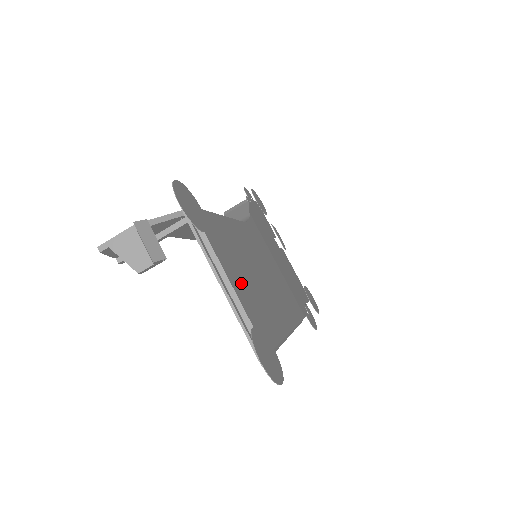
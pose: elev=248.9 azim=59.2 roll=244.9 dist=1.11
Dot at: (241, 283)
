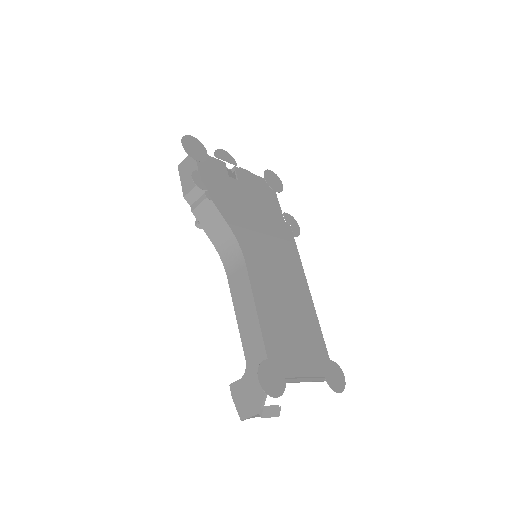
Dot at: (303, 357)
